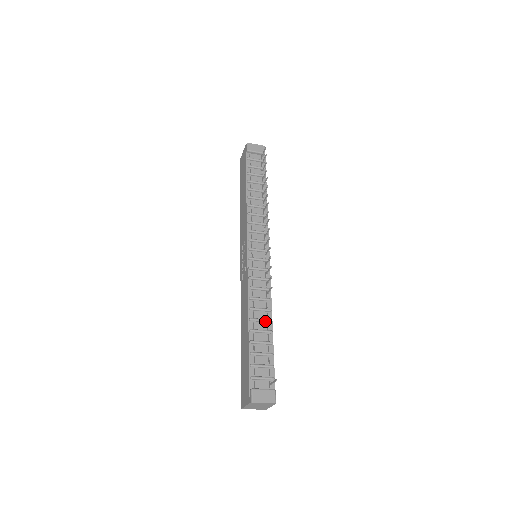
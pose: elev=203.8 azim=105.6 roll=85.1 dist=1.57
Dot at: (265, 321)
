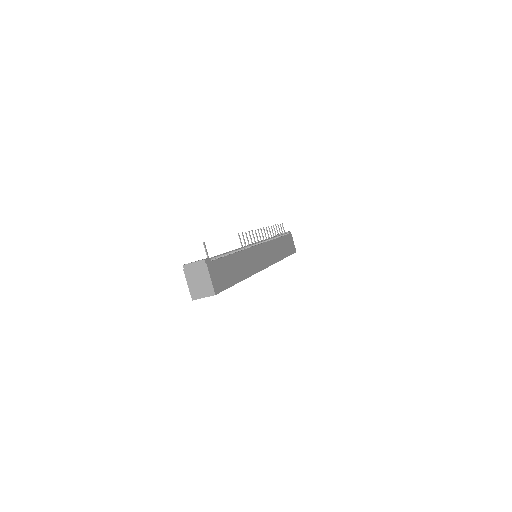
Dot at: occluded
